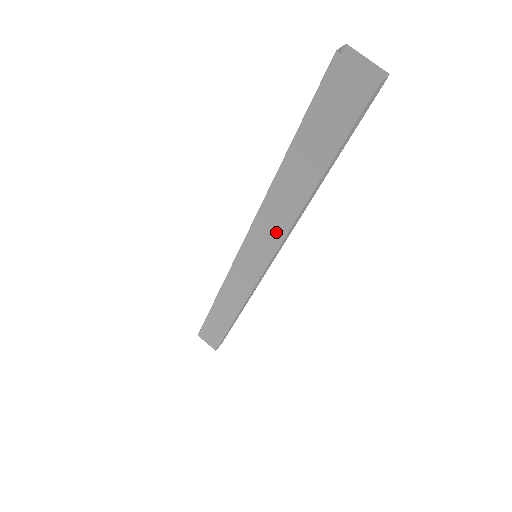
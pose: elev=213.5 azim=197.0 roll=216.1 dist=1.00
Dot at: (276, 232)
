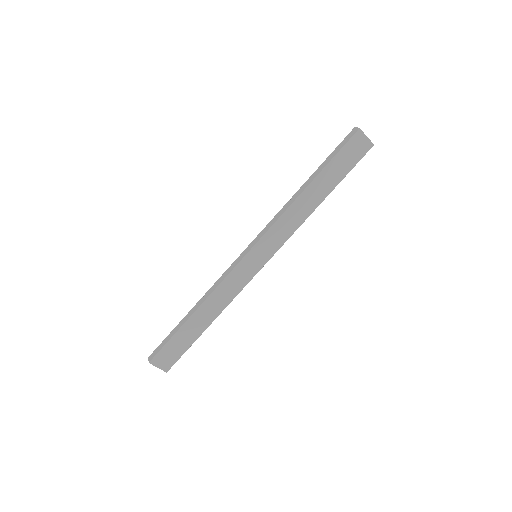
Dot at: (288, 231)
